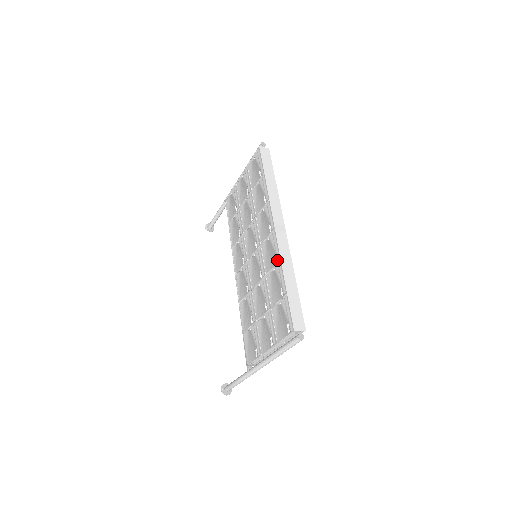
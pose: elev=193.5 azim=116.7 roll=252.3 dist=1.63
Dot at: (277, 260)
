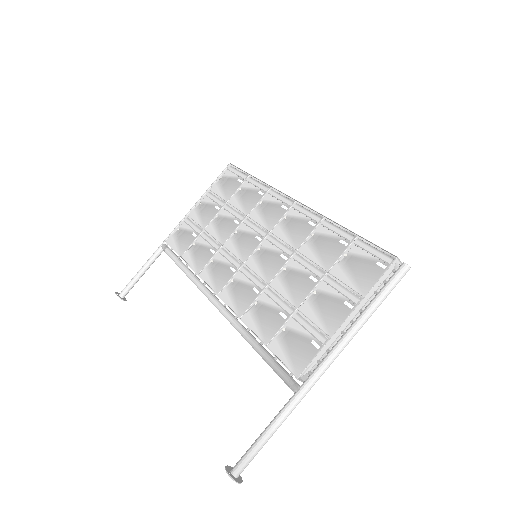
Dot at: (317, 222)
